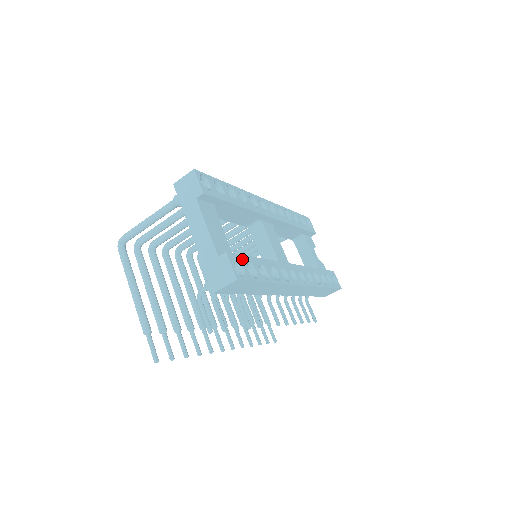
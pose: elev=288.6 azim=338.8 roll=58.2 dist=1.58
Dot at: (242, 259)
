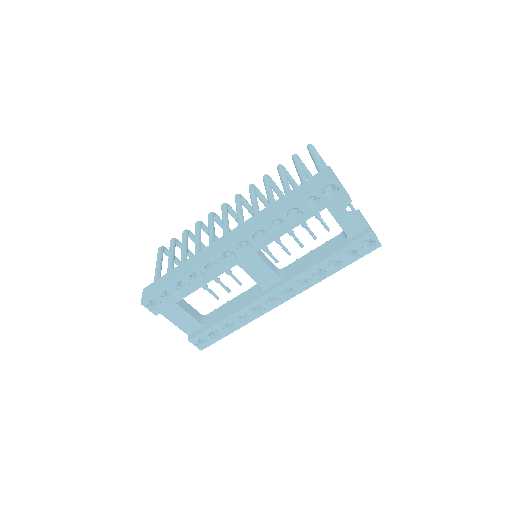
Dot at: (204, 334)
